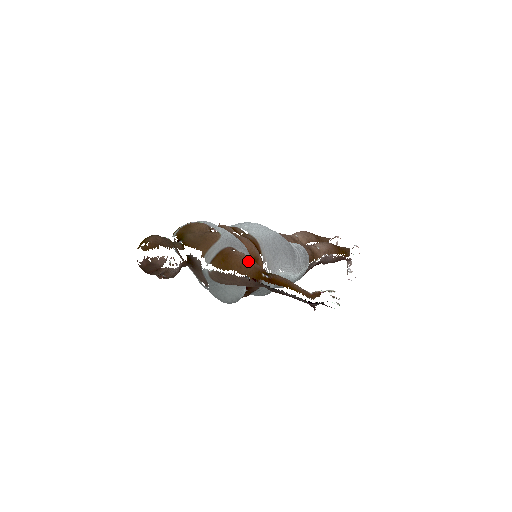
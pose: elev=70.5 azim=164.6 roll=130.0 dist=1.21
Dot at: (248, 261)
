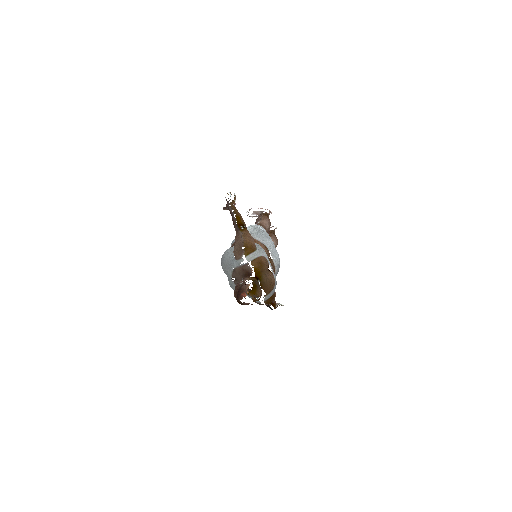
Dot at: occluded
